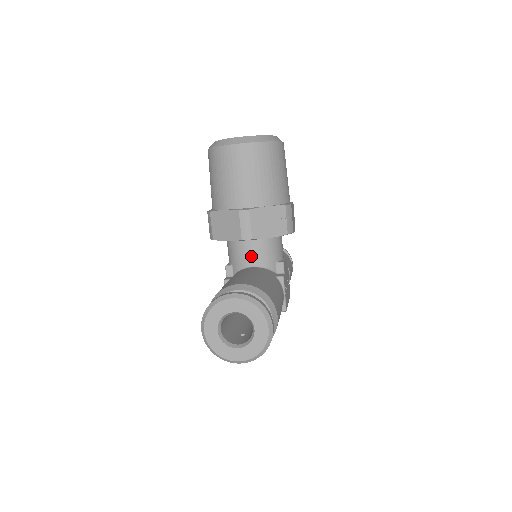
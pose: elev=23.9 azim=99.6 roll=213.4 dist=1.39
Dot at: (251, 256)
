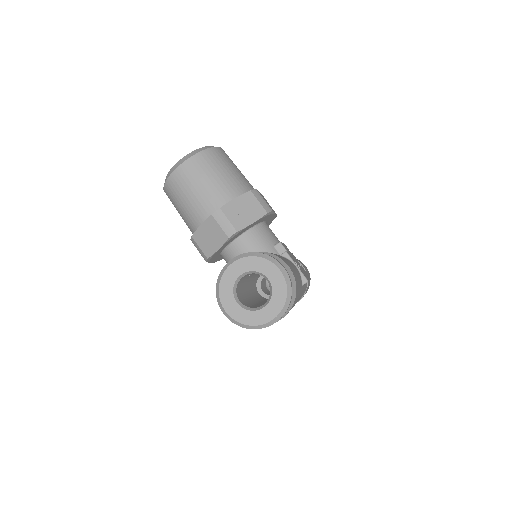
Dot at: occluded
